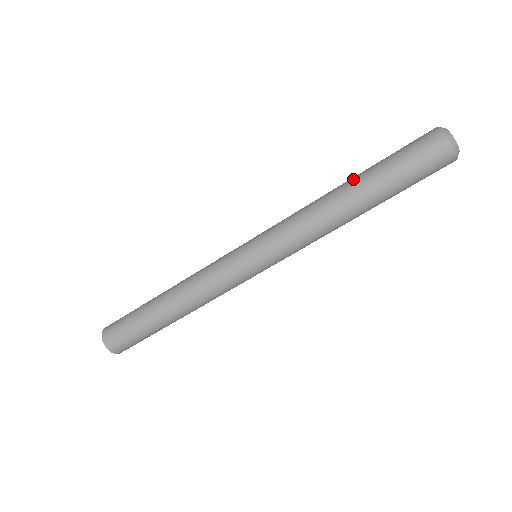
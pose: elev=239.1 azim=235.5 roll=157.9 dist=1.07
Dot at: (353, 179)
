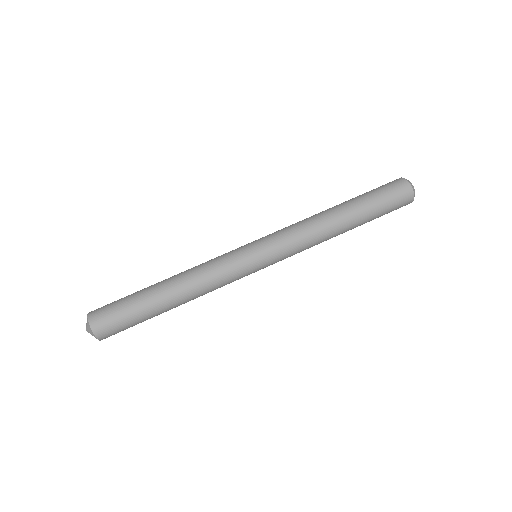
Dot at: occluded
